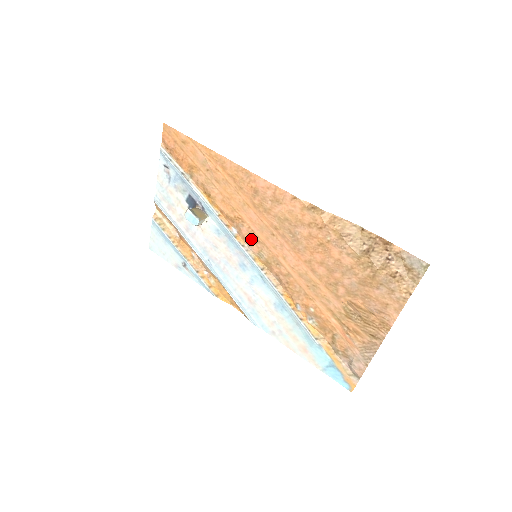
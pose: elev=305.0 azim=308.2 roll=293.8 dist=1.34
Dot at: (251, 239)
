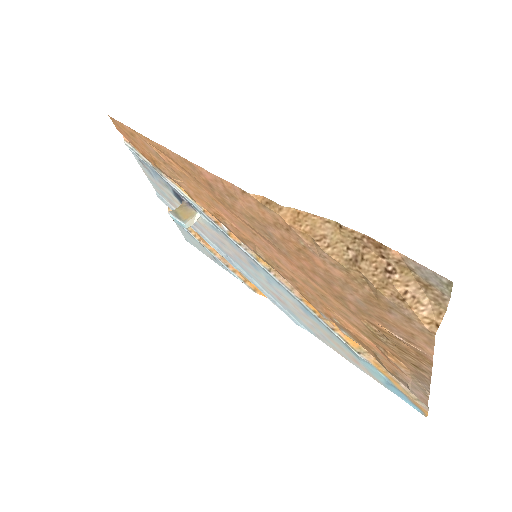
Dot at: (241, 238)
